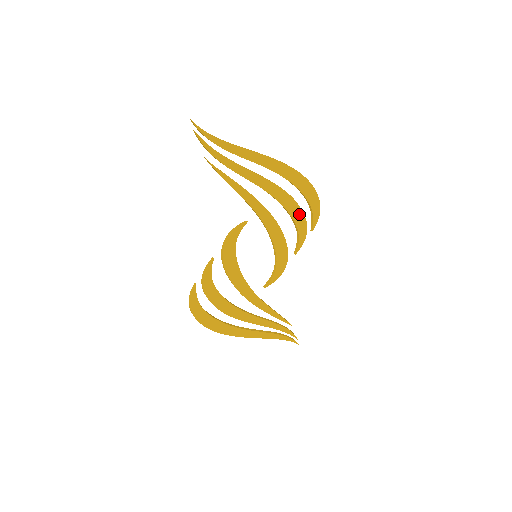
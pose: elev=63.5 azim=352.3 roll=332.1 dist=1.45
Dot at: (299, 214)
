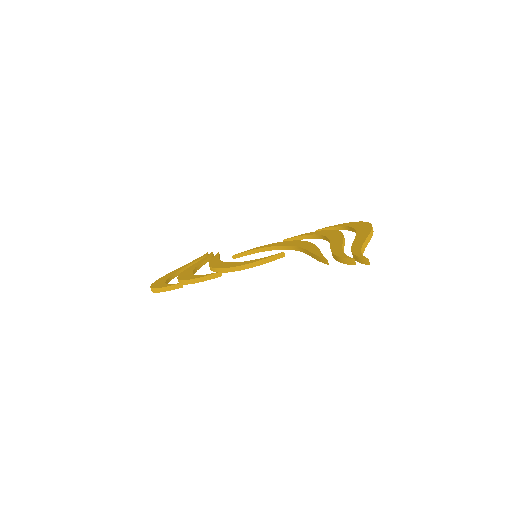
Dot at: occluded
